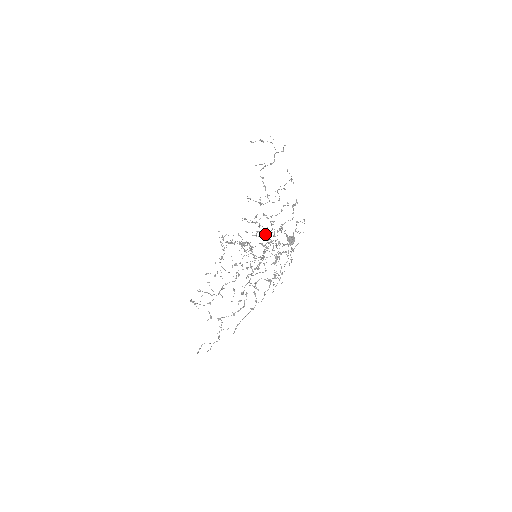
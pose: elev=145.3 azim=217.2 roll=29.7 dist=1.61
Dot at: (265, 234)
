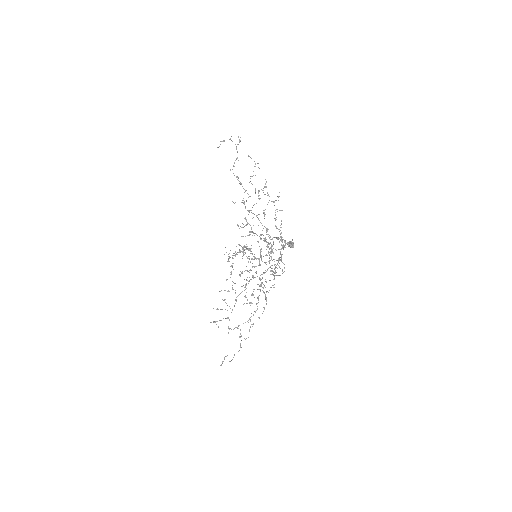
Dot at: (267, 247)
